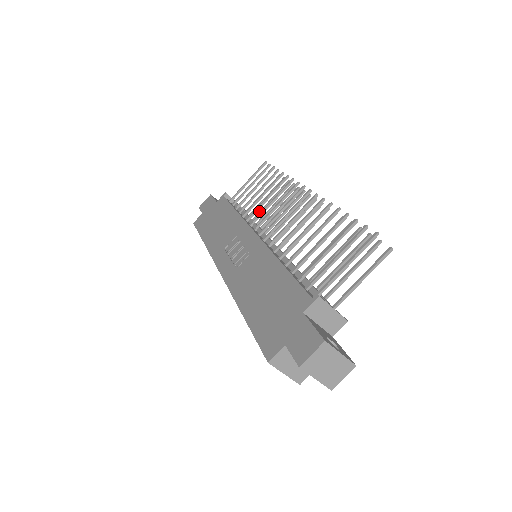
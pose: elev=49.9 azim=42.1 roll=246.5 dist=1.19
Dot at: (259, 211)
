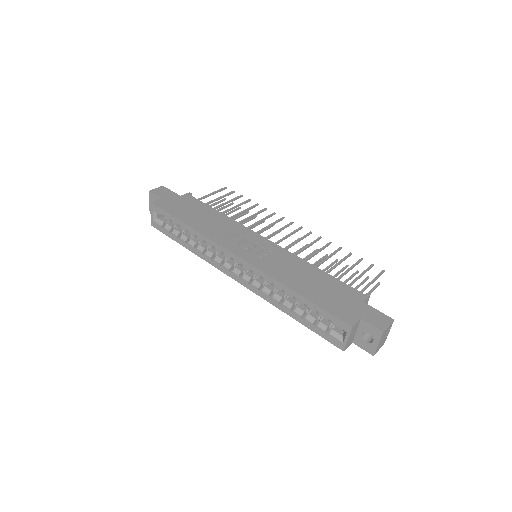
Dot at: occluded
